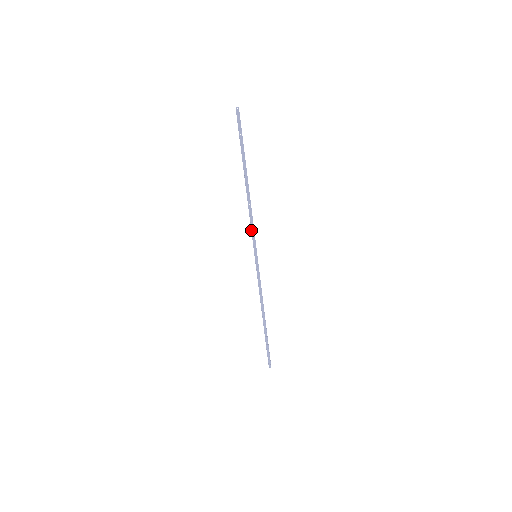
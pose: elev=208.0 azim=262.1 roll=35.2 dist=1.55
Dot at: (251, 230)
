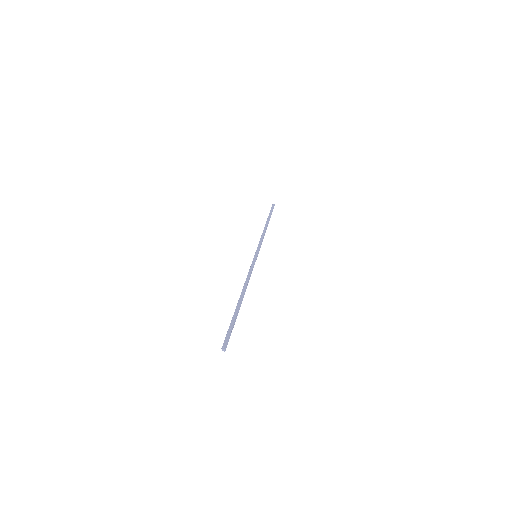
Dot at: (249, 271)
